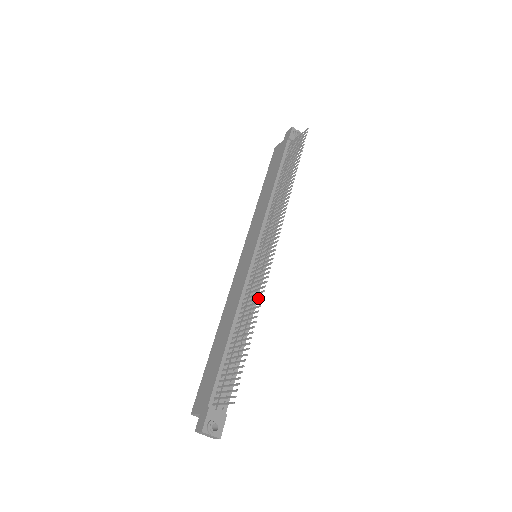
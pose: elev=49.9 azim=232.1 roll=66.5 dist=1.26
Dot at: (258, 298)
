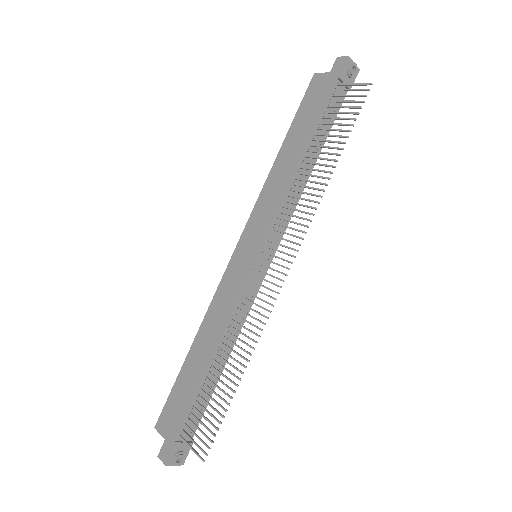
Dot at: (250, 339)
